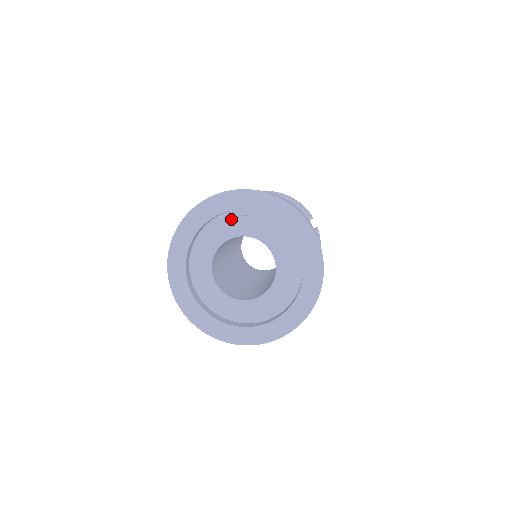
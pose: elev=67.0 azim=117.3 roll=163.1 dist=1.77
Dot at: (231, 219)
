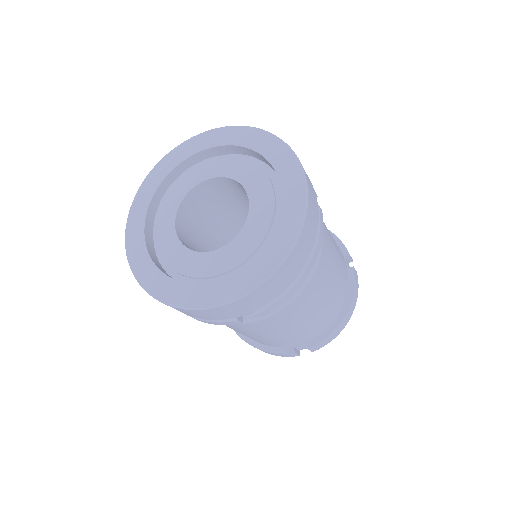
Dot at: (214, 159)
